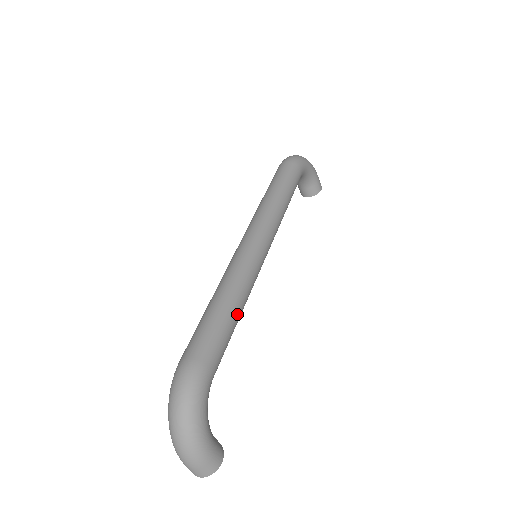
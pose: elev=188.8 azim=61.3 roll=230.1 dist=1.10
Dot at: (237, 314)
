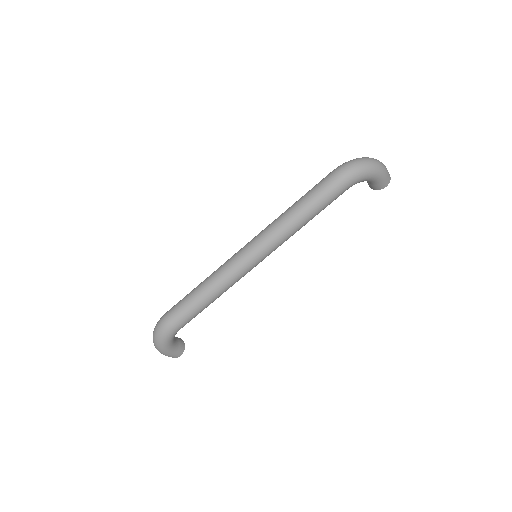
Dot at: (209, 303)
